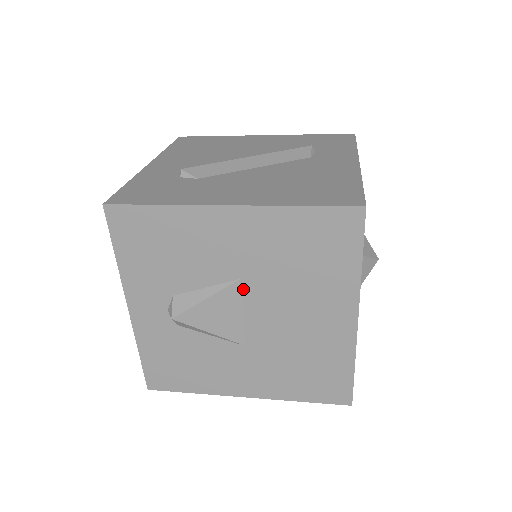
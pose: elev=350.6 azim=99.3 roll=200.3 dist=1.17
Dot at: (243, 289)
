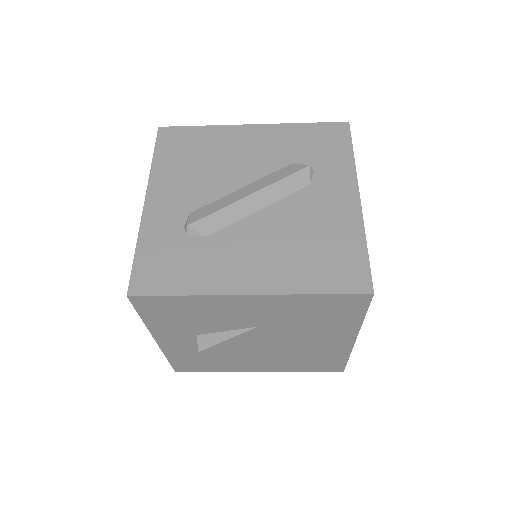
Dot at: (260, 331)
